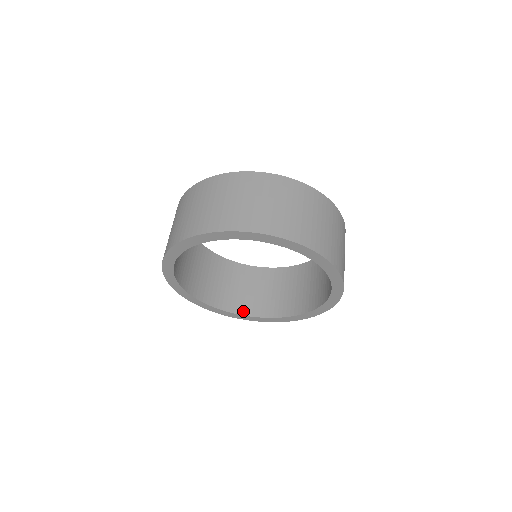
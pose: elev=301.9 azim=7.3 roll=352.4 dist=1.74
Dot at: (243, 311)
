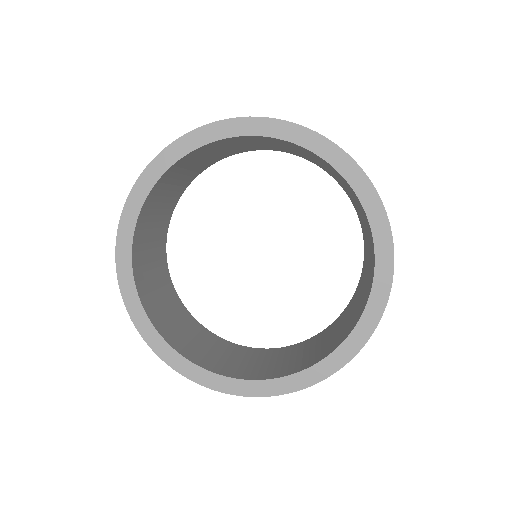
Dot at: (293, 371)
